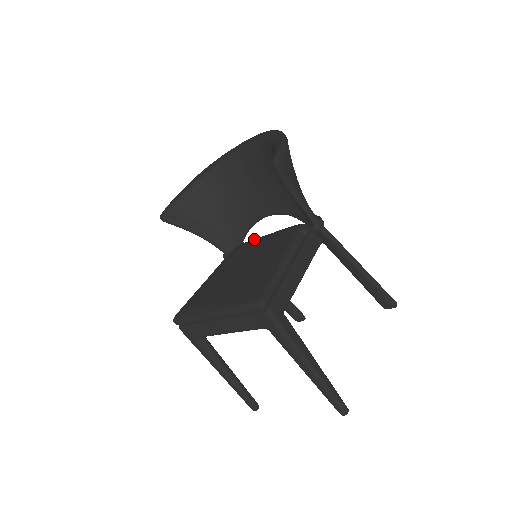
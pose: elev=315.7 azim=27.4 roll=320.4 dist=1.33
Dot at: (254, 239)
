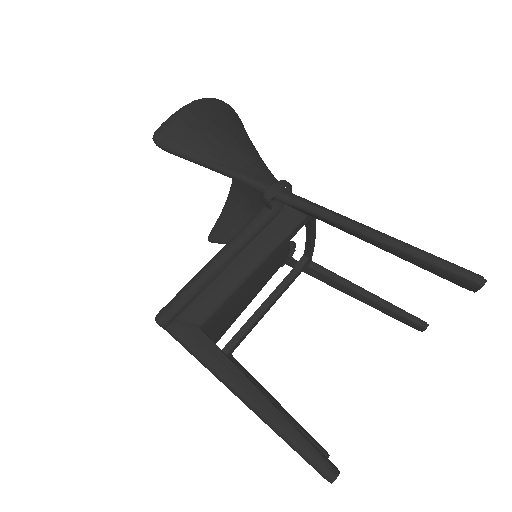
Dot at: occluded
